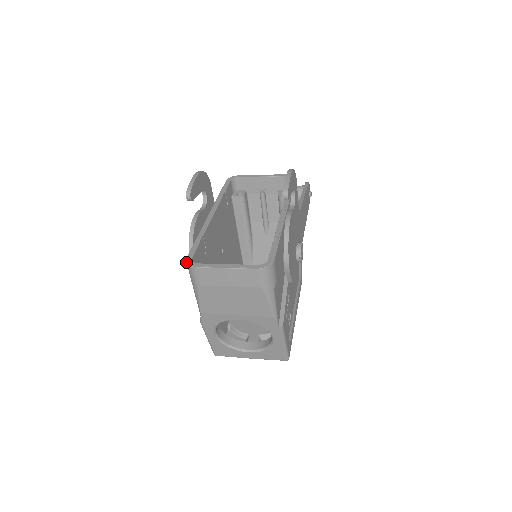
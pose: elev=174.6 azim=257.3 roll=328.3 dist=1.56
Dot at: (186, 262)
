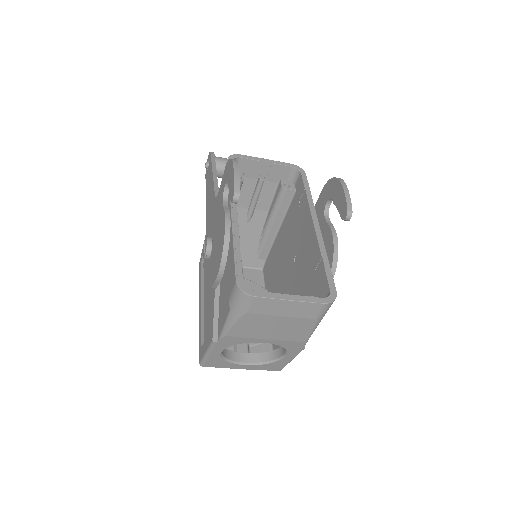
Dot at: (239, 287)
